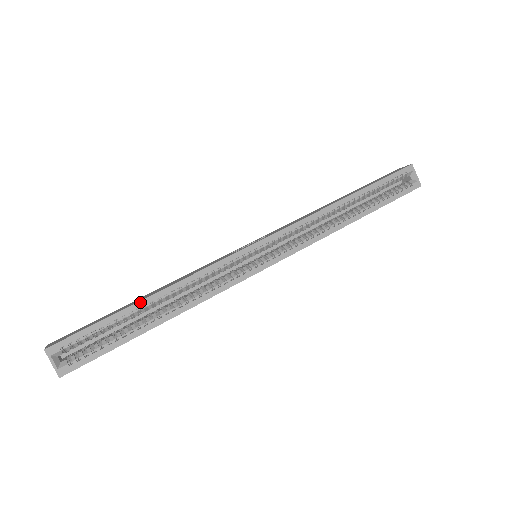
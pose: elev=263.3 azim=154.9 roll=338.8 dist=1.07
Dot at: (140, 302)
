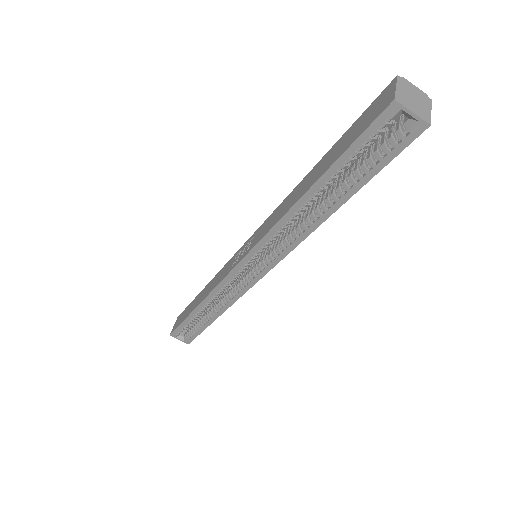
Dot at: (194, 311)
